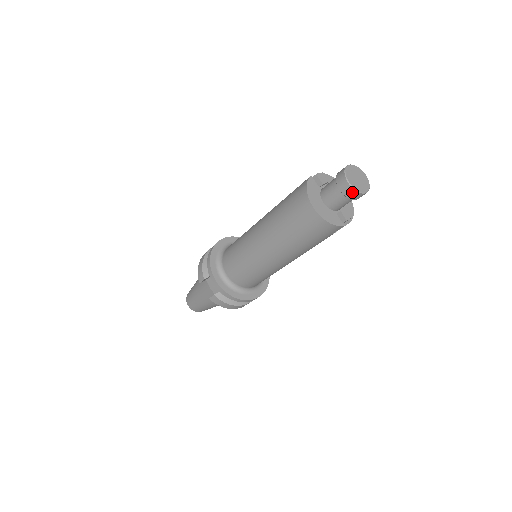
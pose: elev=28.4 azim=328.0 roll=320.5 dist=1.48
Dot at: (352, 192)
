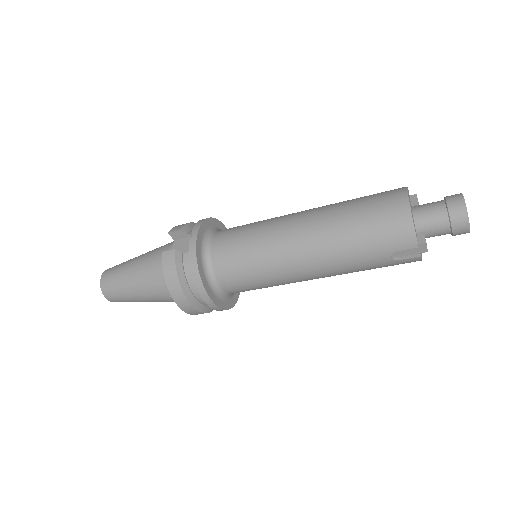
Dot at: (460, 210)
